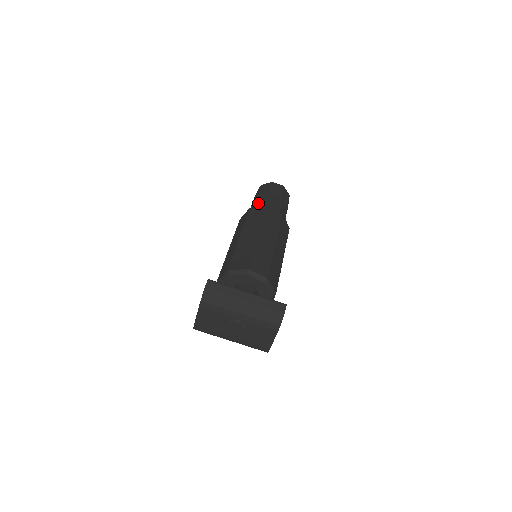
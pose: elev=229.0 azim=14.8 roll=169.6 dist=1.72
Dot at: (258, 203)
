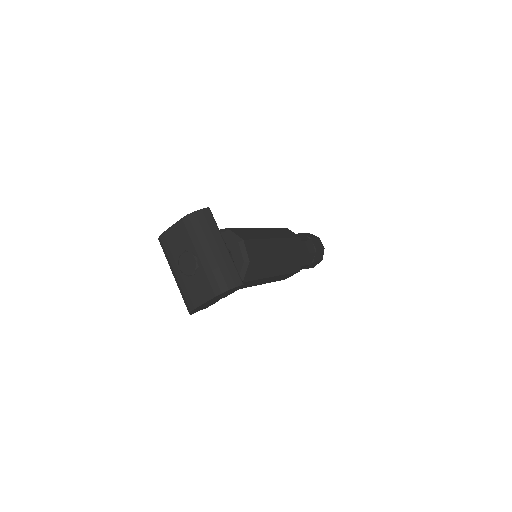
Dot at: occluded
